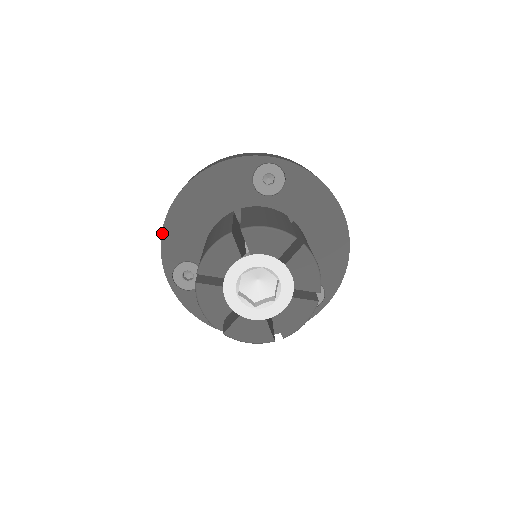
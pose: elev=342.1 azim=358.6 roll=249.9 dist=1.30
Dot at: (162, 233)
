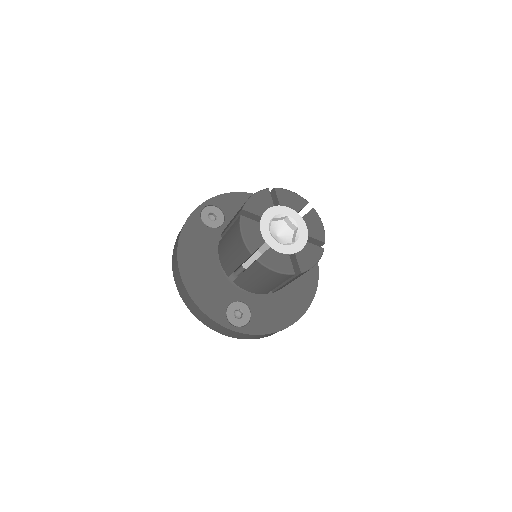
Dot at: (197, 305)
